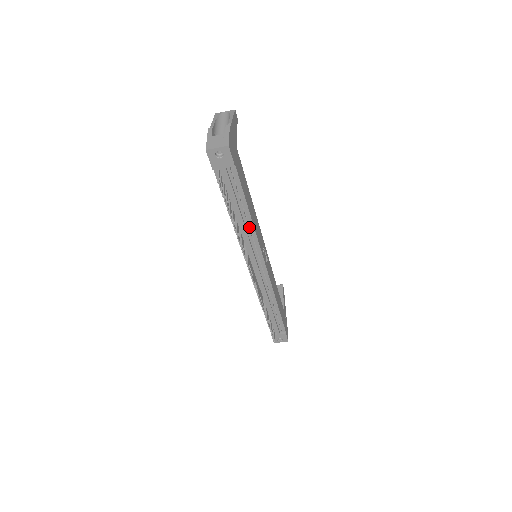
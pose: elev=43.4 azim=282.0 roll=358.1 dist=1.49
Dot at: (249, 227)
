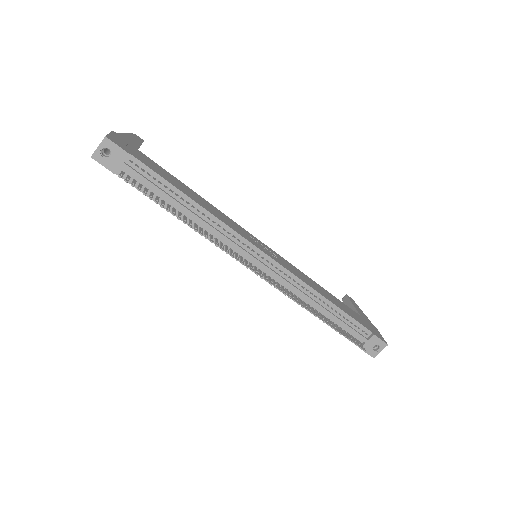
Dot at: (209, 219)
